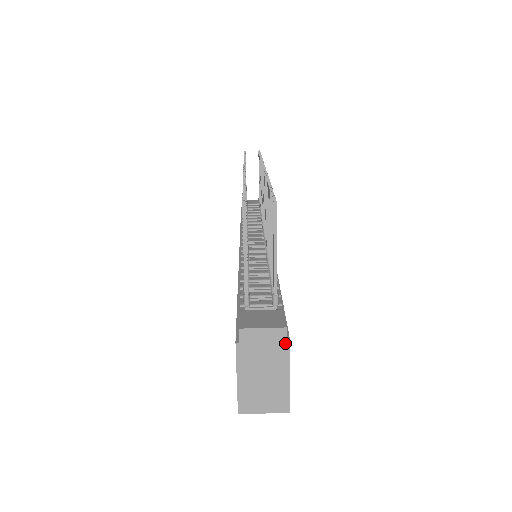
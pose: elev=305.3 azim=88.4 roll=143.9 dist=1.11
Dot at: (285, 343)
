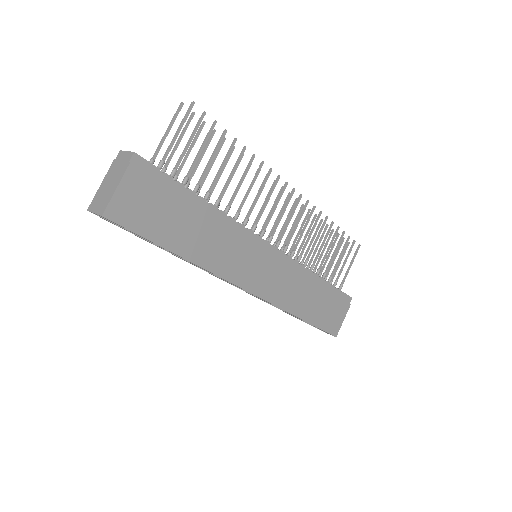
Dot at: (128, 163)
